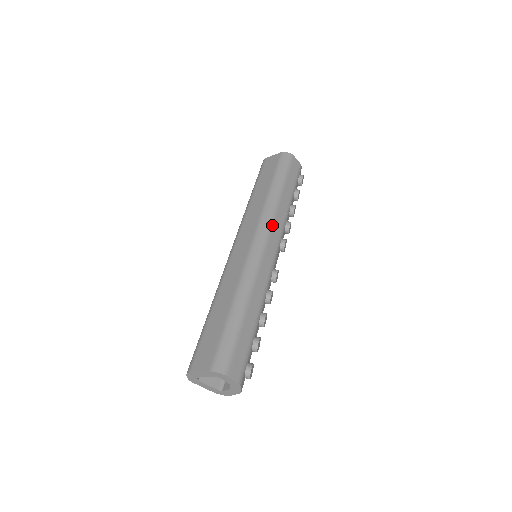
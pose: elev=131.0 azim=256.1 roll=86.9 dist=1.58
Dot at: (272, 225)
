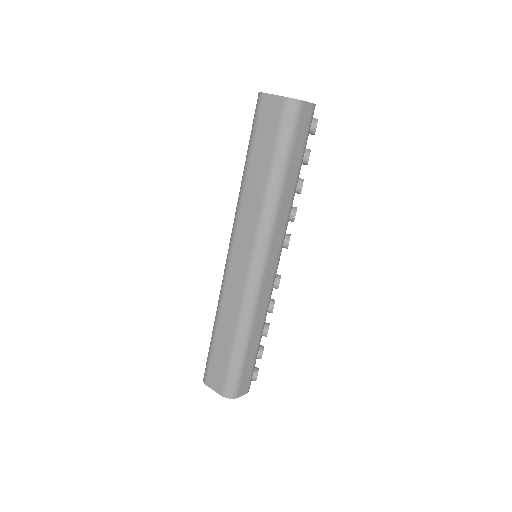
Dot at: (272, 237)
